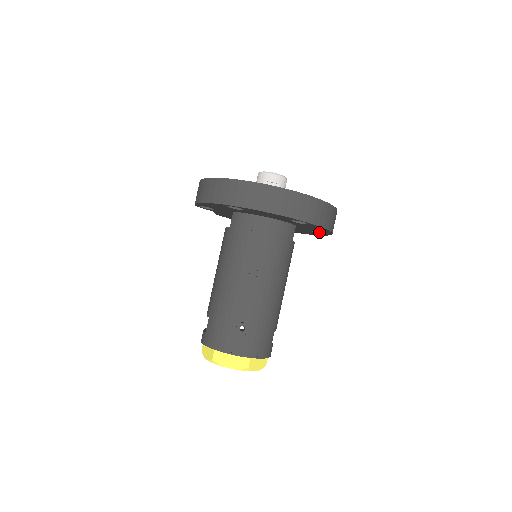
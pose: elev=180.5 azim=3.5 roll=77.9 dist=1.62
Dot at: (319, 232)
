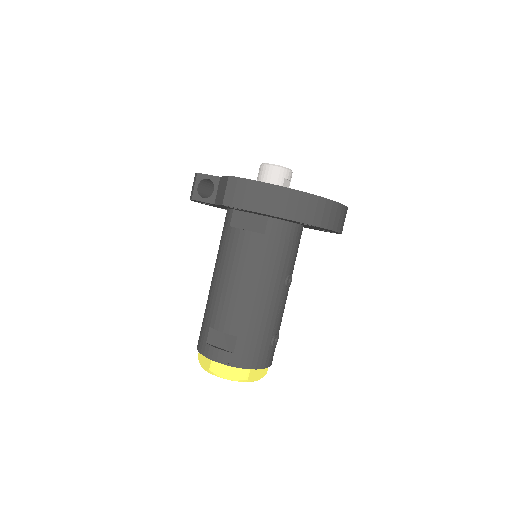
Dot at: occluded
